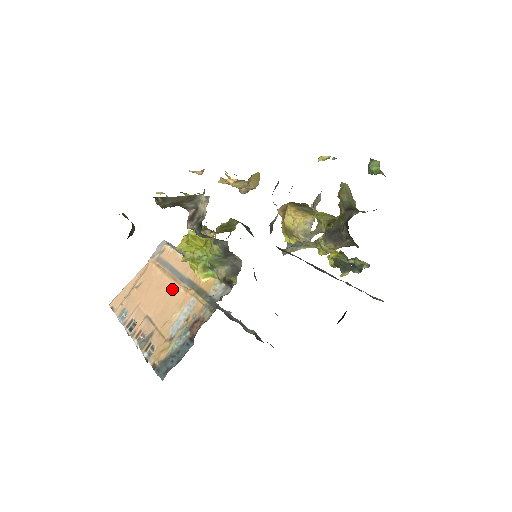
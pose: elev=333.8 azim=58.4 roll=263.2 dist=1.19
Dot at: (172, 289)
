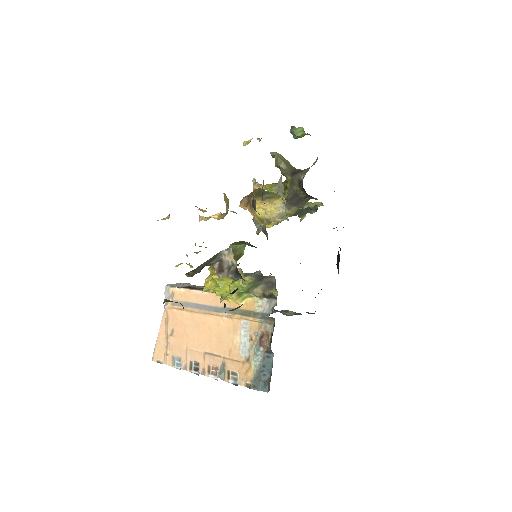
Dot at: (213, 322)
